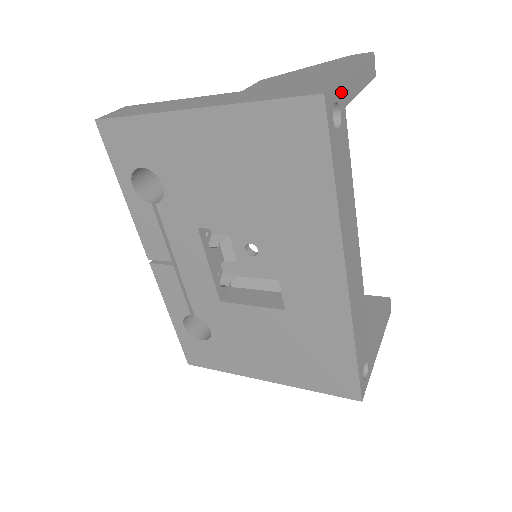
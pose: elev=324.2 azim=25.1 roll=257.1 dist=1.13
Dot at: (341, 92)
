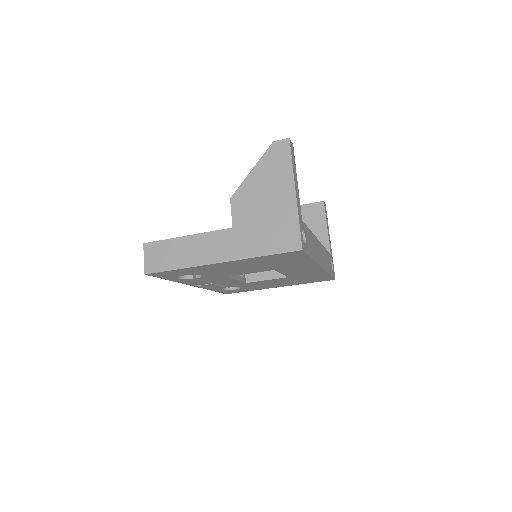
Dot at: (300, 222)
